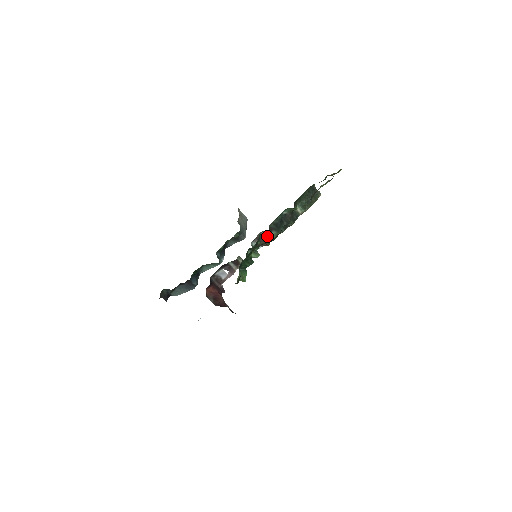
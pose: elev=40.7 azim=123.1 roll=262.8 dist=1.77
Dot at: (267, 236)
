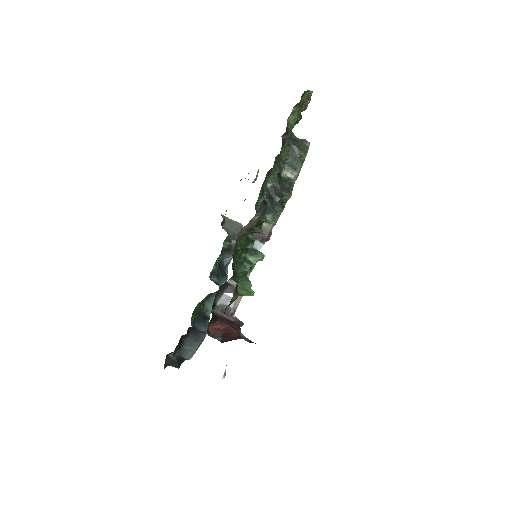
Dot at: (263, 226)
